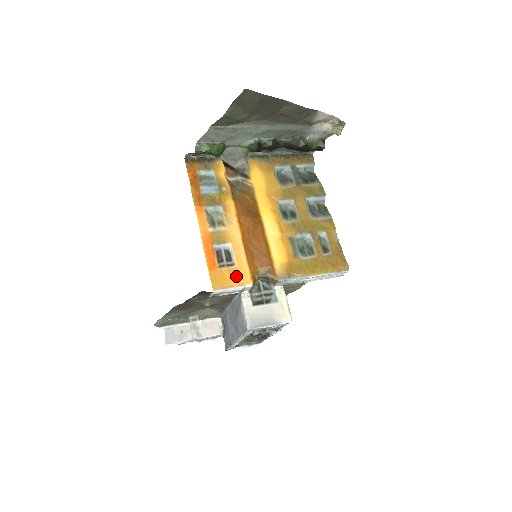
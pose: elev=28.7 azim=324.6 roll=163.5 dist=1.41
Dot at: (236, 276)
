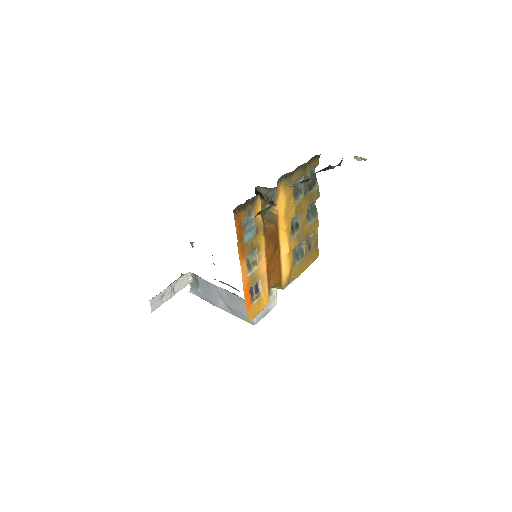
Dot at: (261, 303)
